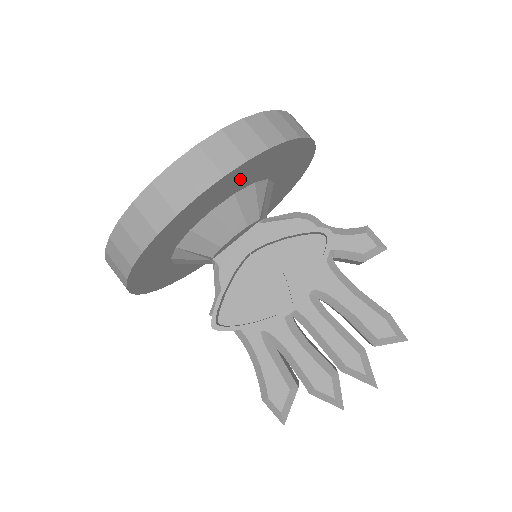
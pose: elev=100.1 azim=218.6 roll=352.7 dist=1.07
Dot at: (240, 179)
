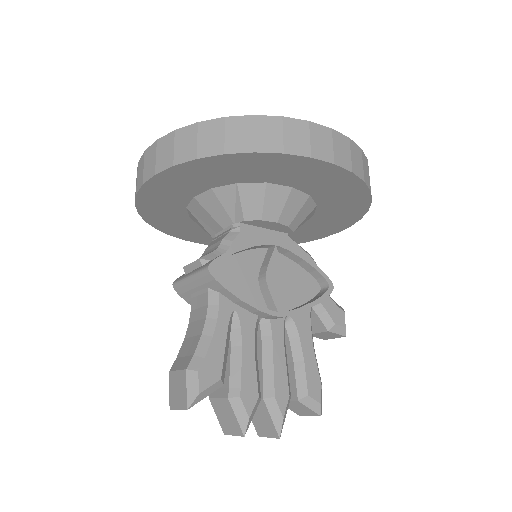
Dot at: (334, 189)
